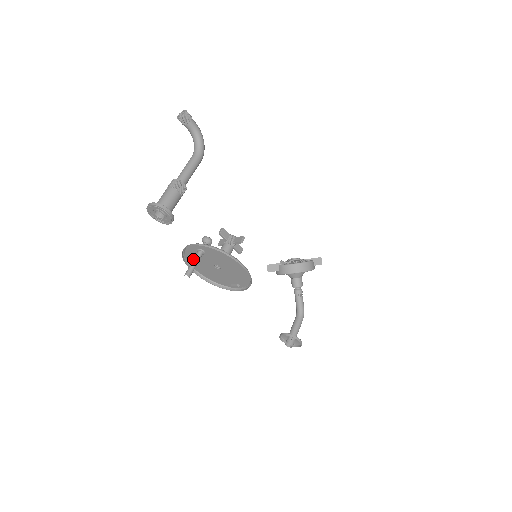
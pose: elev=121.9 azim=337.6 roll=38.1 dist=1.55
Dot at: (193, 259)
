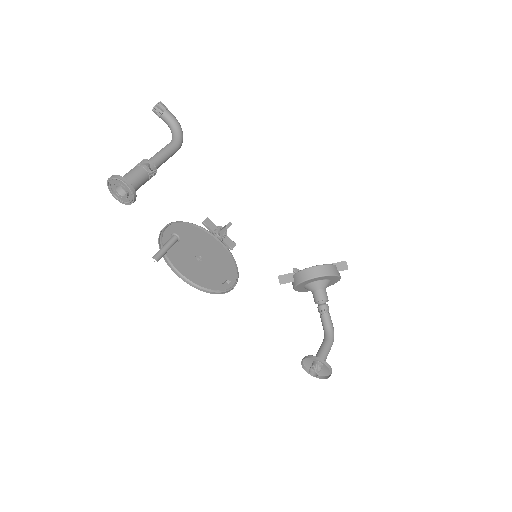
Dot at: (164, 244)
